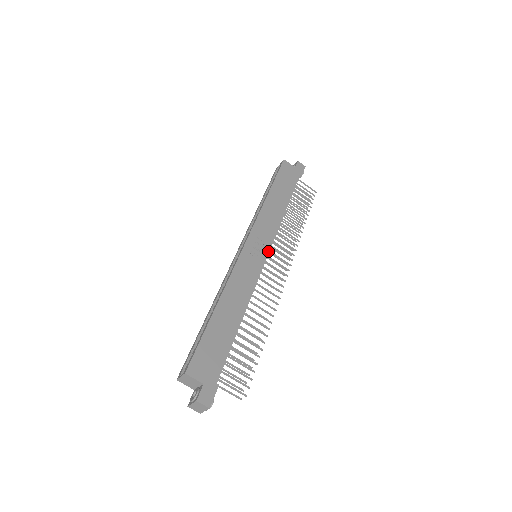
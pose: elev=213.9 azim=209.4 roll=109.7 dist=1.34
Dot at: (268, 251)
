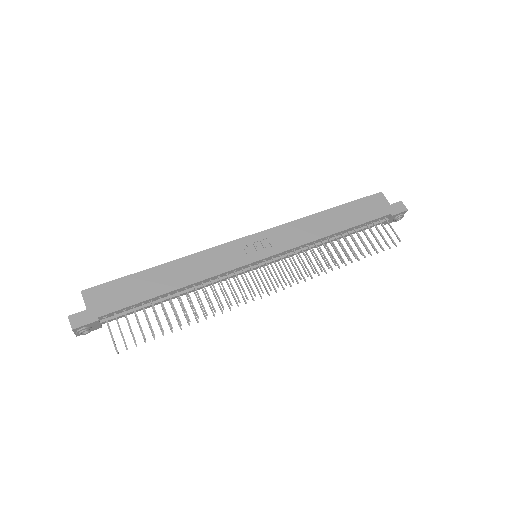
Dot at: (267, 256)
